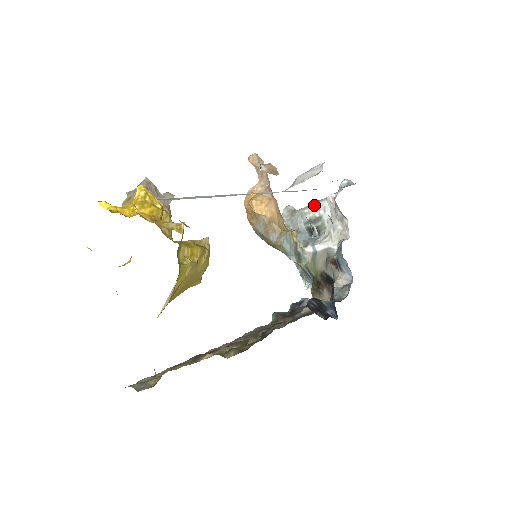
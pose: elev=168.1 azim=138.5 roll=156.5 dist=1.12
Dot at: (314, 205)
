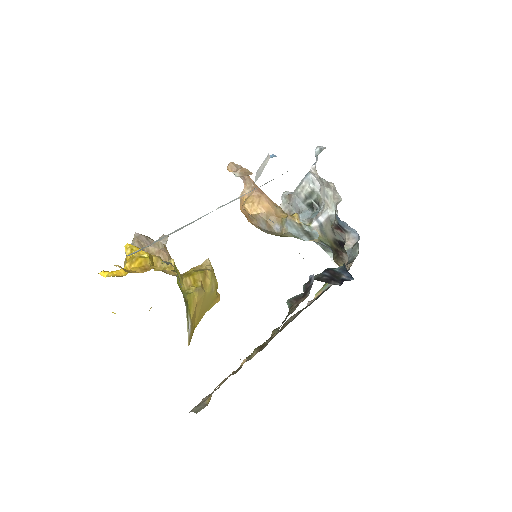
Dot at: (303, 182)
